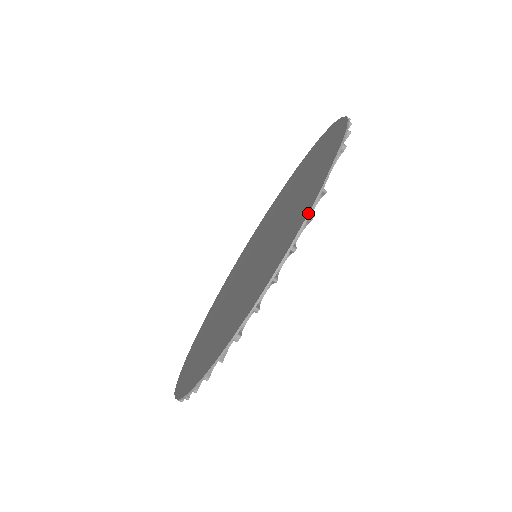
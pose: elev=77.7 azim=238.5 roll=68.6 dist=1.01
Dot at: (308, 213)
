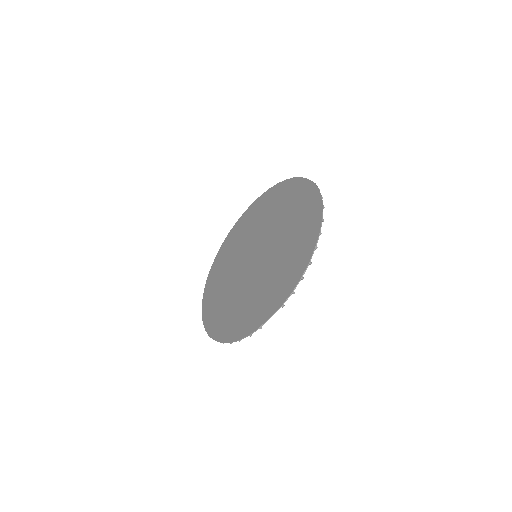
Dot at: (249, 335)
